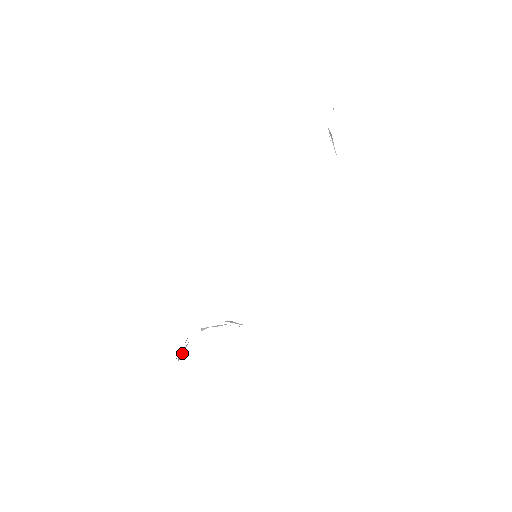
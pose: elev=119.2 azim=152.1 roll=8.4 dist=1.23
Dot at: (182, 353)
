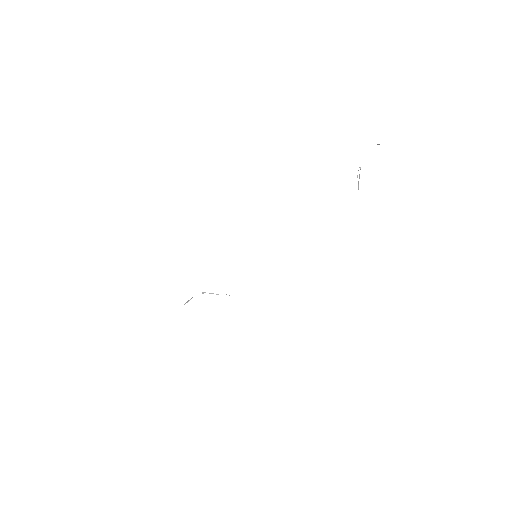
Dot at: (187, 302)
